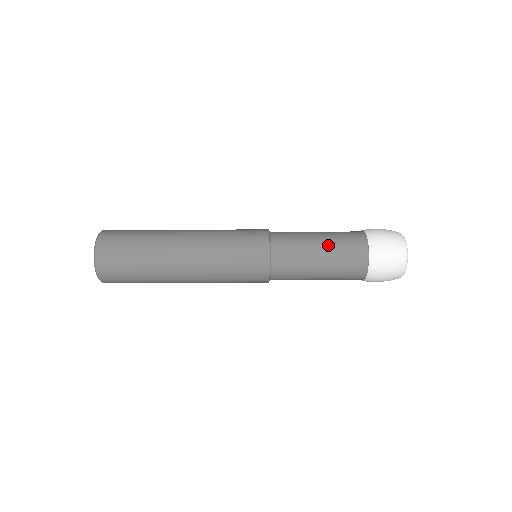
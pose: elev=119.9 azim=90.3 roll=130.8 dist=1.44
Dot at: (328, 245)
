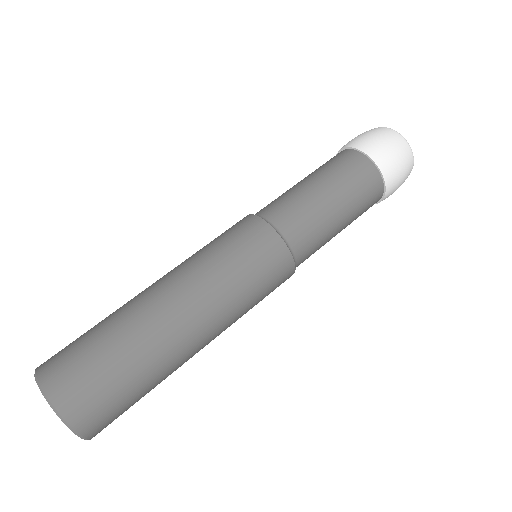
Dot at: (337, 190)
